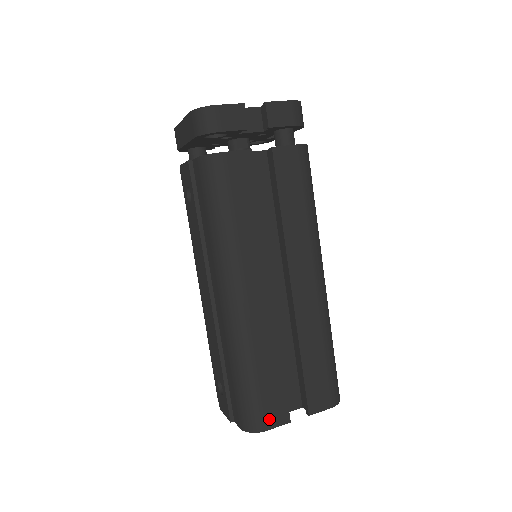
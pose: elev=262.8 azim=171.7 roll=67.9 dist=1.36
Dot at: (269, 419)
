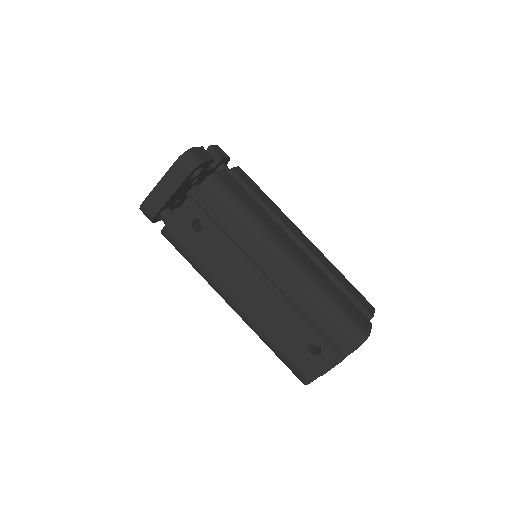
Dot at: (365, 325)
